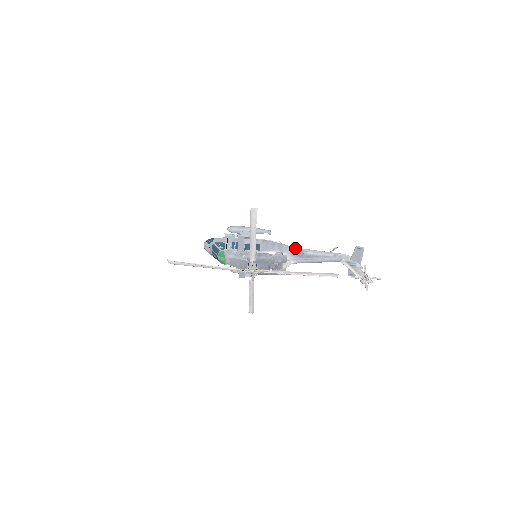
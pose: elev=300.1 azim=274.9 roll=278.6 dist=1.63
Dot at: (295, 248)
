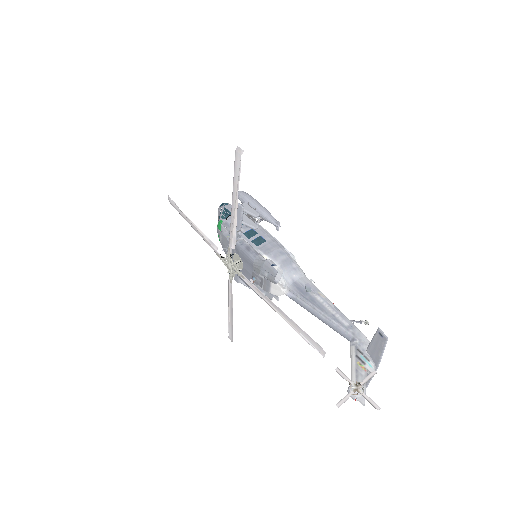
Dot at: (307, 279)
